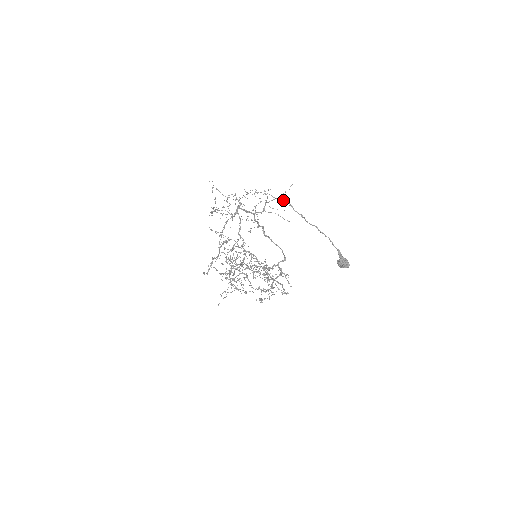
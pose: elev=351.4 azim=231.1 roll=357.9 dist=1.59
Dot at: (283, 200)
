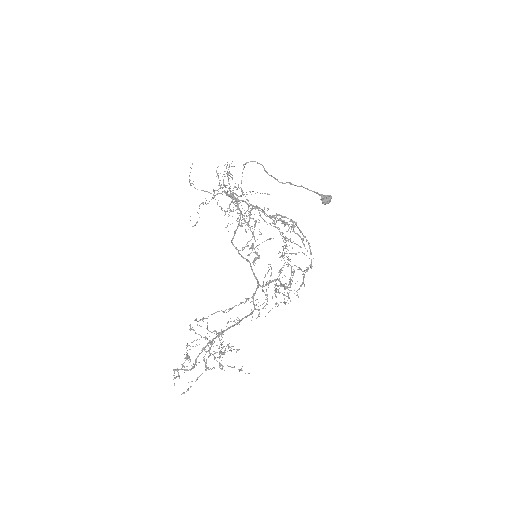
Dot at: (261, 164)
